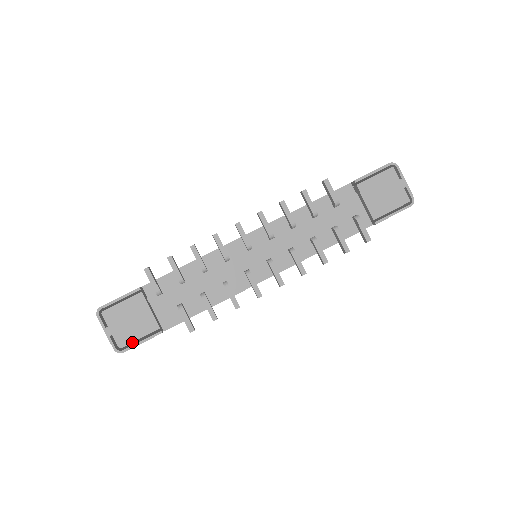
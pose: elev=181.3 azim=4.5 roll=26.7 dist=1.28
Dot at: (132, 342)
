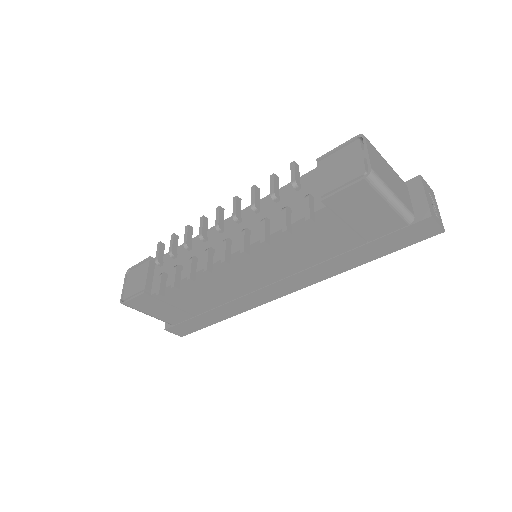
Dot at: (129, 297)
